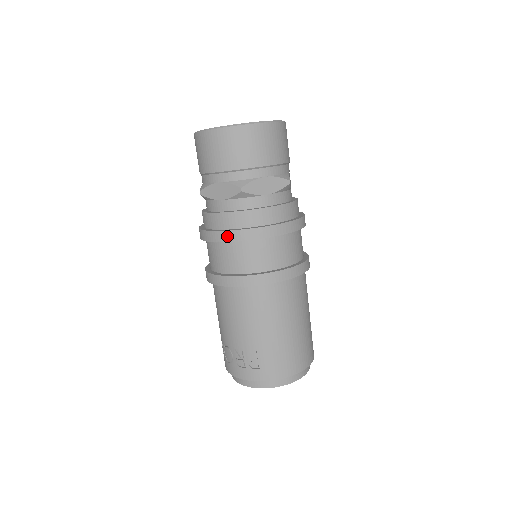
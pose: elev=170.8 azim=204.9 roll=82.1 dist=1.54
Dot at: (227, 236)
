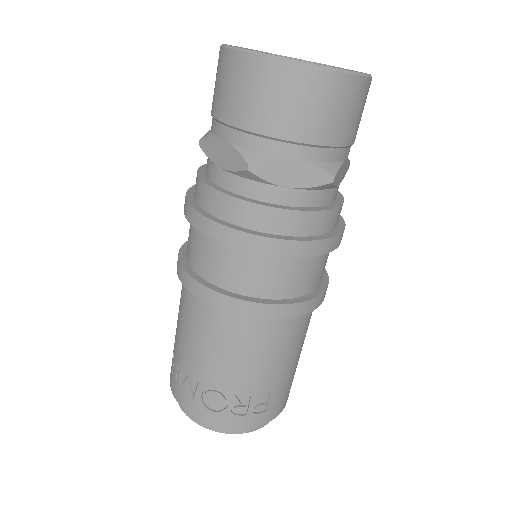
Dot at: (296, 248)
